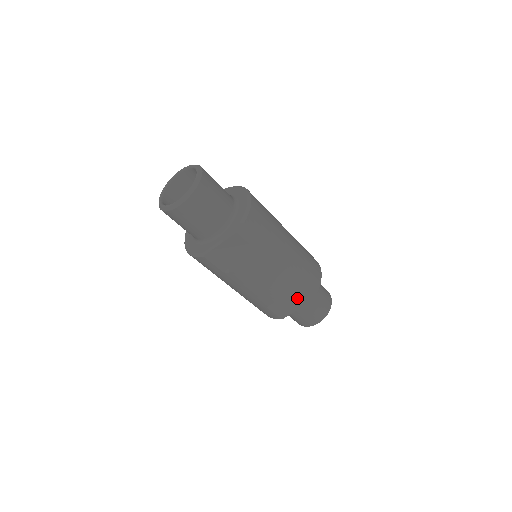
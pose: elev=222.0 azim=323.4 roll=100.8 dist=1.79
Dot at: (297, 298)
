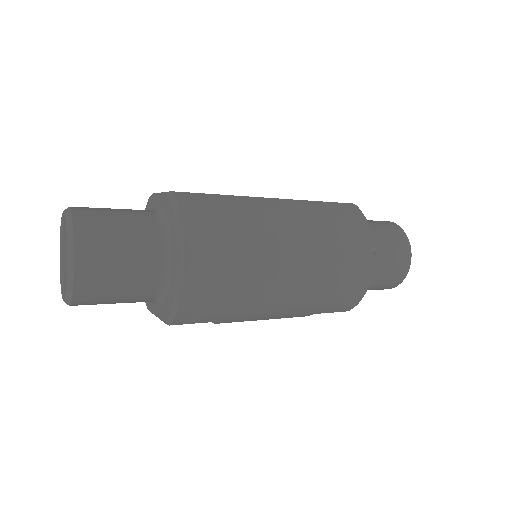
Dot at: occluded
